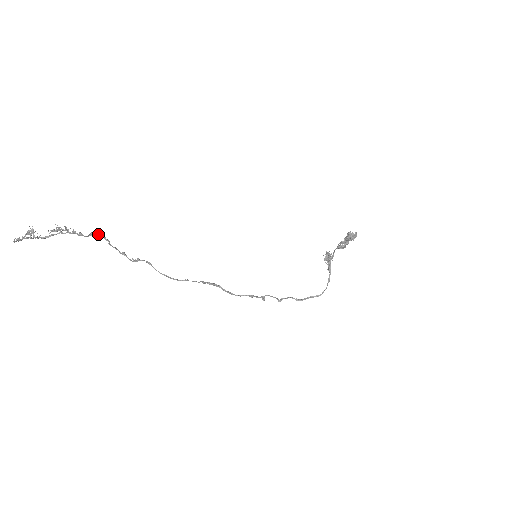
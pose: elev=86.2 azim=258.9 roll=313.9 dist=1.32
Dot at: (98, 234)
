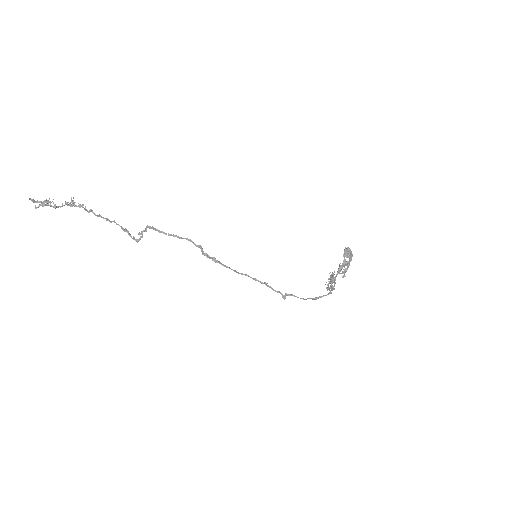
Dot at: occluded
